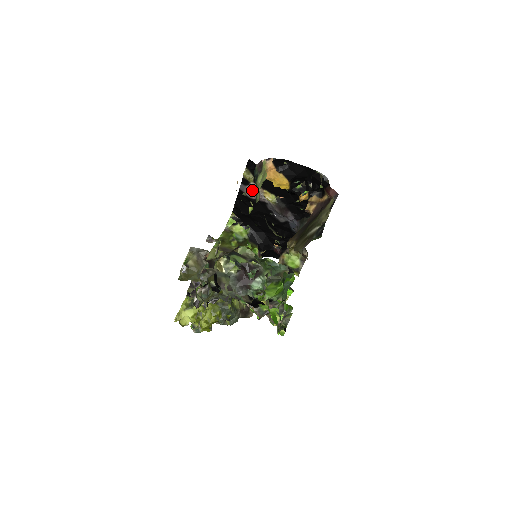
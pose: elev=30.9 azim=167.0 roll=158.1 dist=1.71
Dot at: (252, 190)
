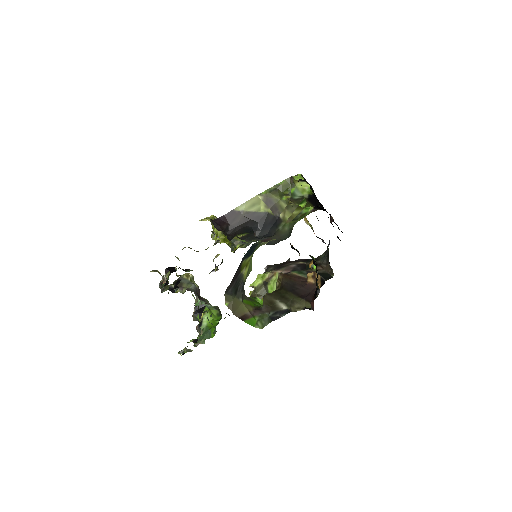
Dot at: occluded
